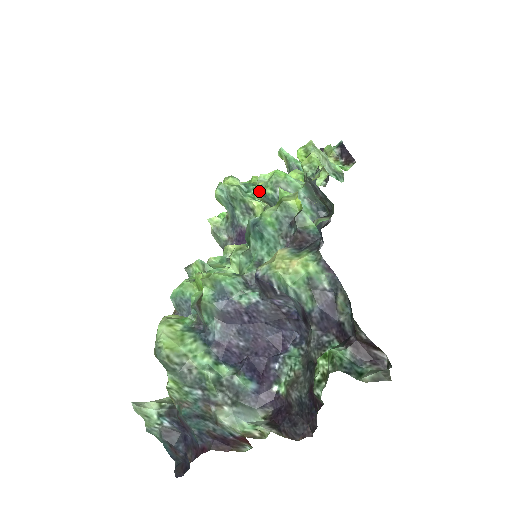
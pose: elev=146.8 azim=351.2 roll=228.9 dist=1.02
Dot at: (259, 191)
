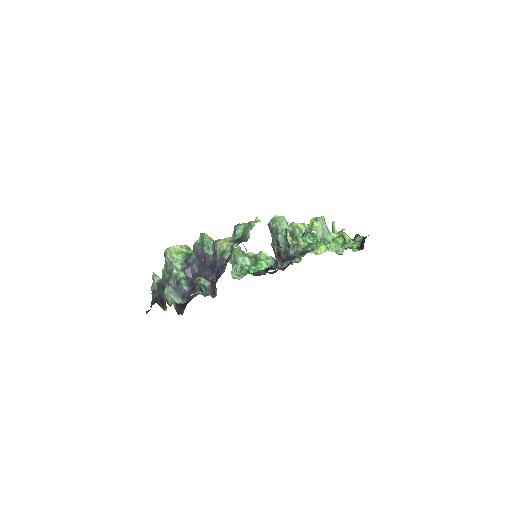
Dot at: (269, 222)
